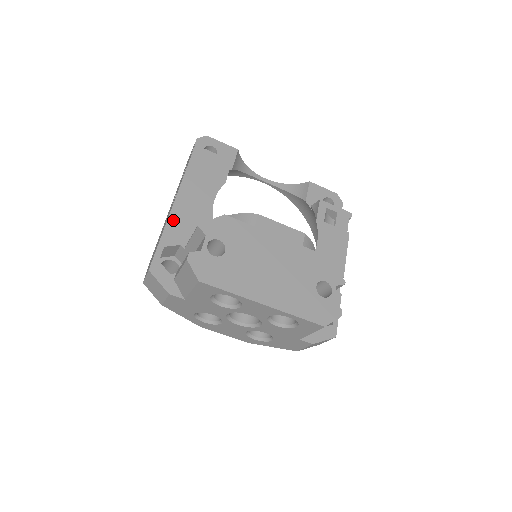
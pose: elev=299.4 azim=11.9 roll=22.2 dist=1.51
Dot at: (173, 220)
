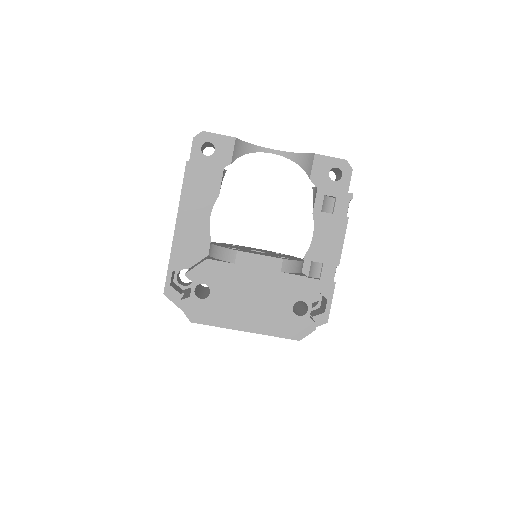
Dot at: (176, 246)
